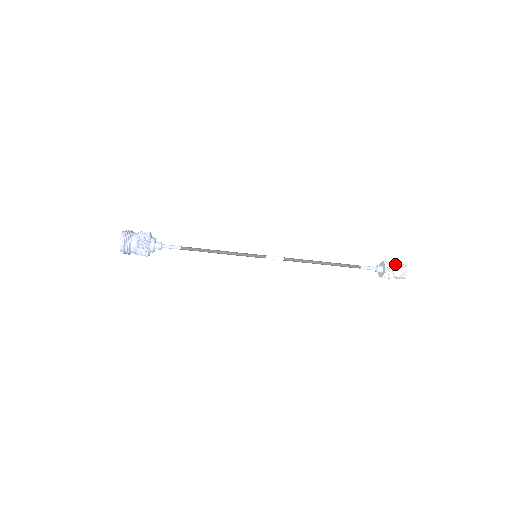
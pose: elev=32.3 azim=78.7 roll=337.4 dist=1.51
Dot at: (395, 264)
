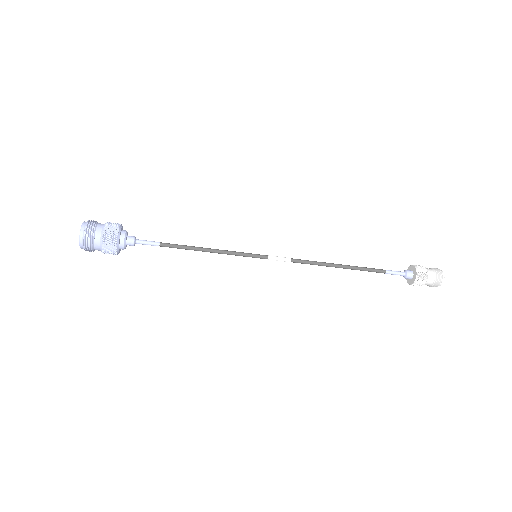
Dot at: occluded
